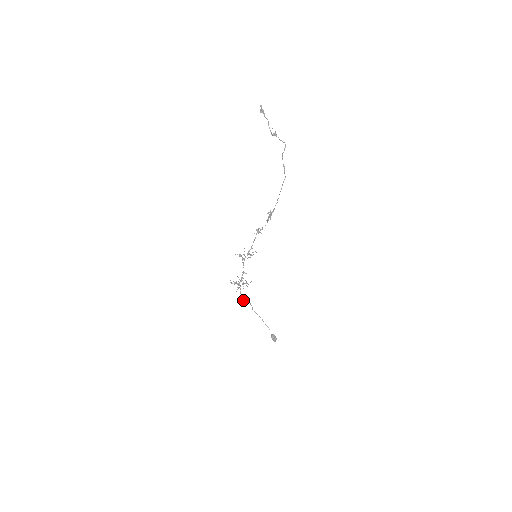
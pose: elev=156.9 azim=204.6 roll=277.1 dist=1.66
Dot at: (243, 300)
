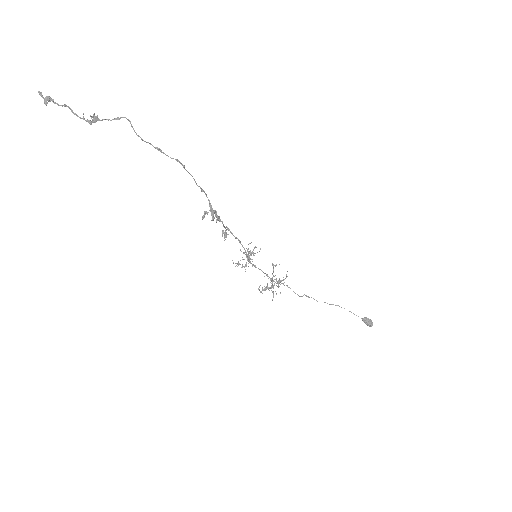
Dot at: occluded
